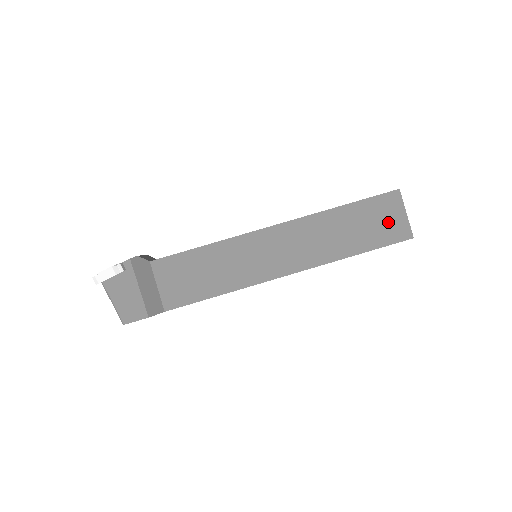
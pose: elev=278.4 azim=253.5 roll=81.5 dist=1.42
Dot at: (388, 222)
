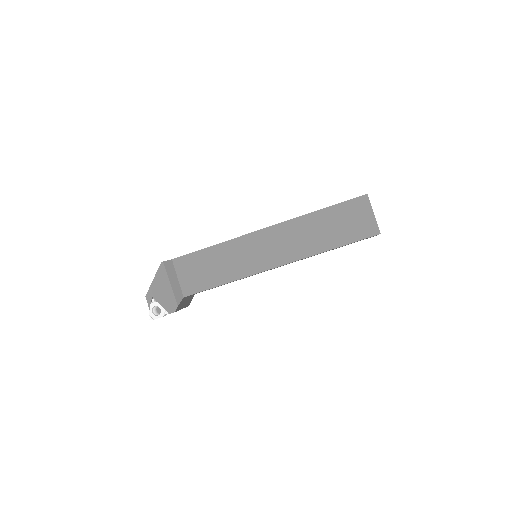
Dot at: occluded
